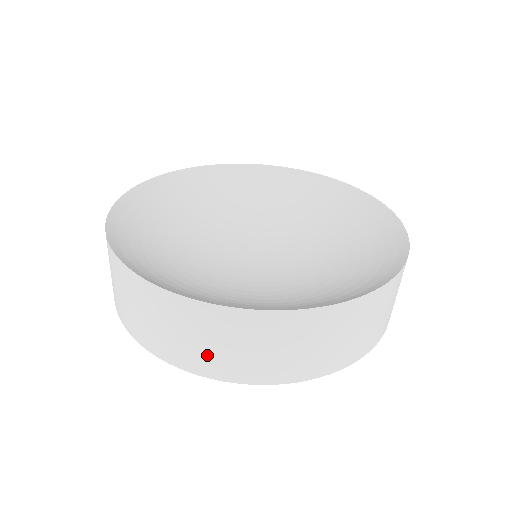
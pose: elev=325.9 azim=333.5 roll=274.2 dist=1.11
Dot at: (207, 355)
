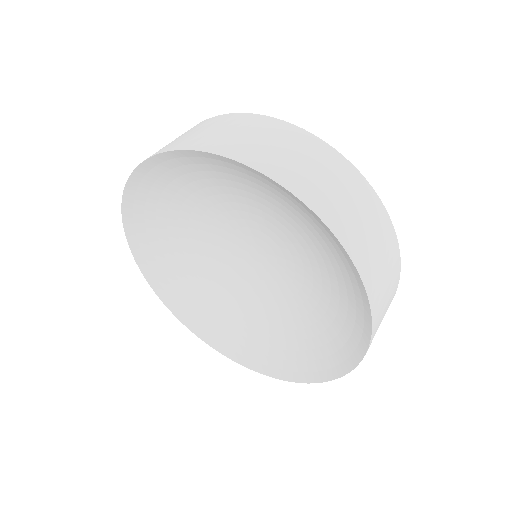
Dot at: occluded
